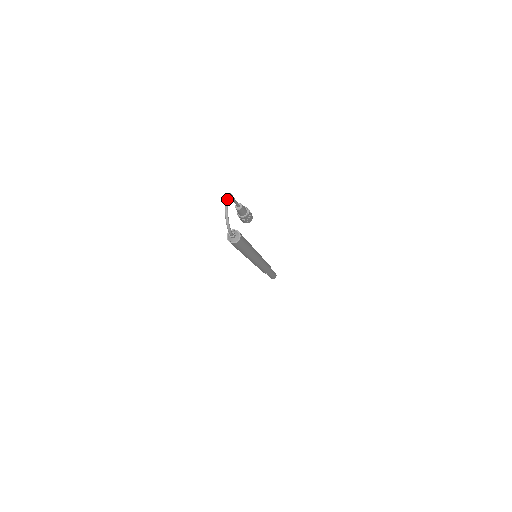
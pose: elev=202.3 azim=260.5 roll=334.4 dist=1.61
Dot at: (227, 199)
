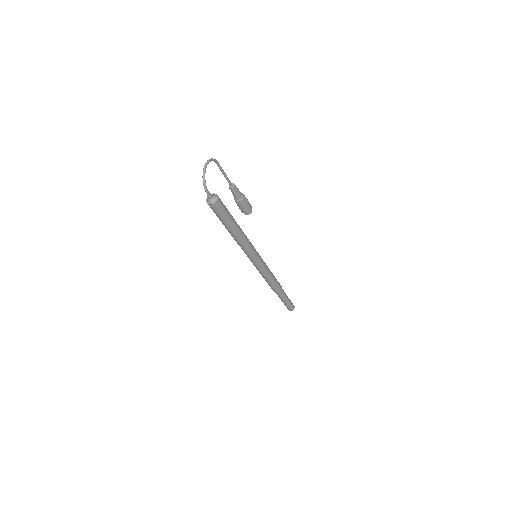
Dot at: (209, 160)
